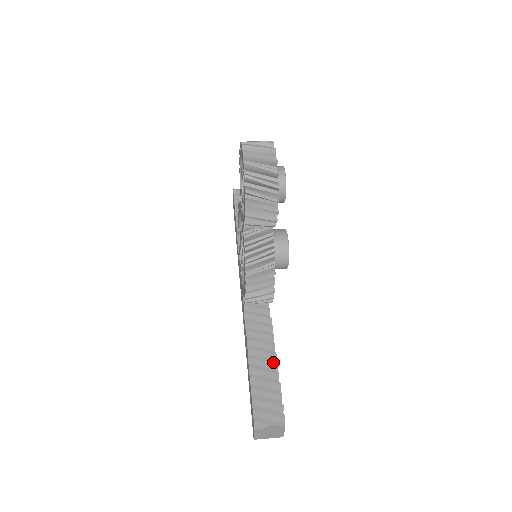
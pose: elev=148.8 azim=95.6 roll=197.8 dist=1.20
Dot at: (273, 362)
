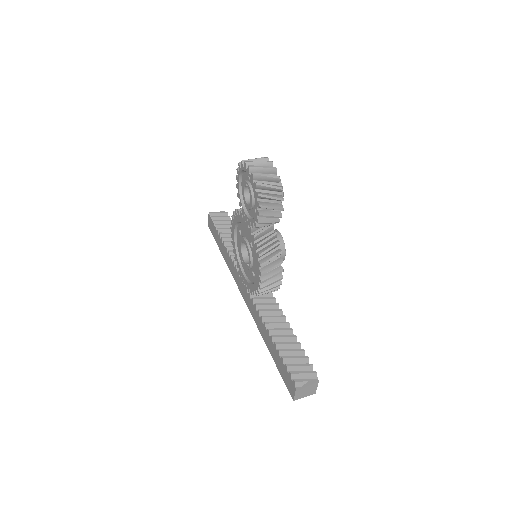
Dot at: (293, 336)
